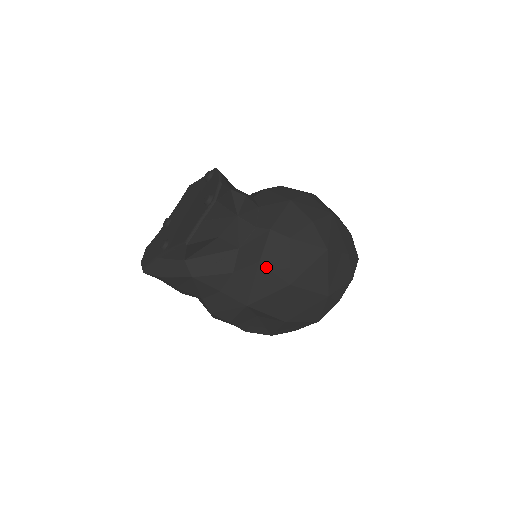
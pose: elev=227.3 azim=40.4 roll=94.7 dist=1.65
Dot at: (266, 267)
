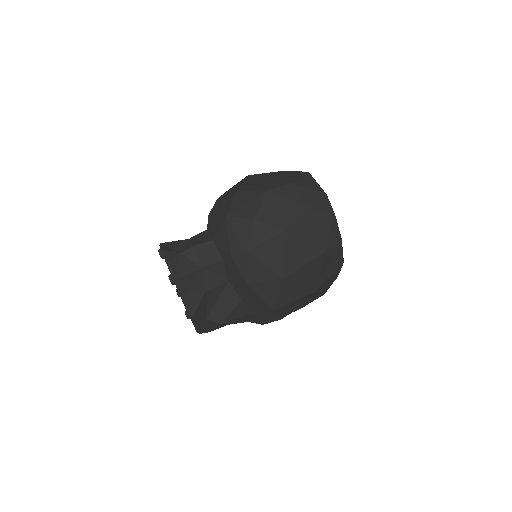
Dot at: (255, 283)
